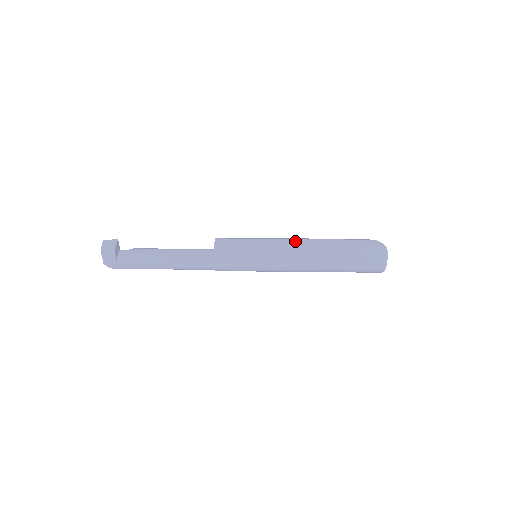
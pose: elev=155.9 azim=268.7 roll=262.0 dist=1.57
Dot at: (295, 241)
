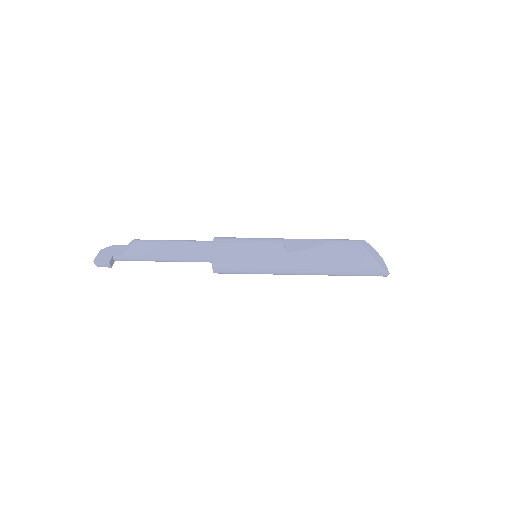
Dot at: (297, 269)
